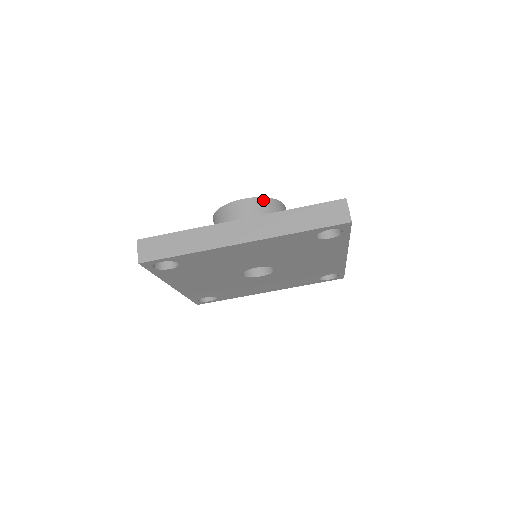
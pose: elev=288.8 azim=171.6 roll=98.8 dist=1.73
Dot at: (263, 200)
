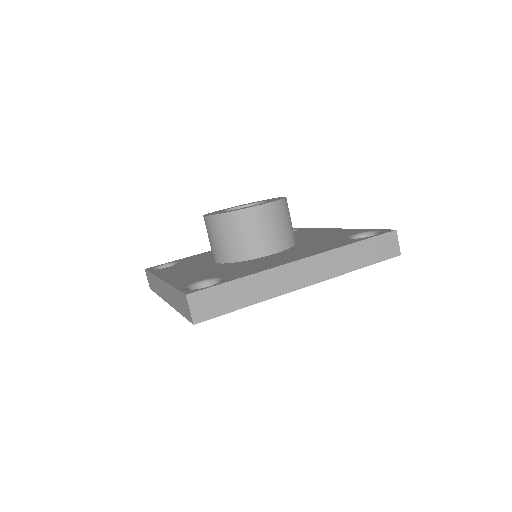
Dot at: (217, 218)
